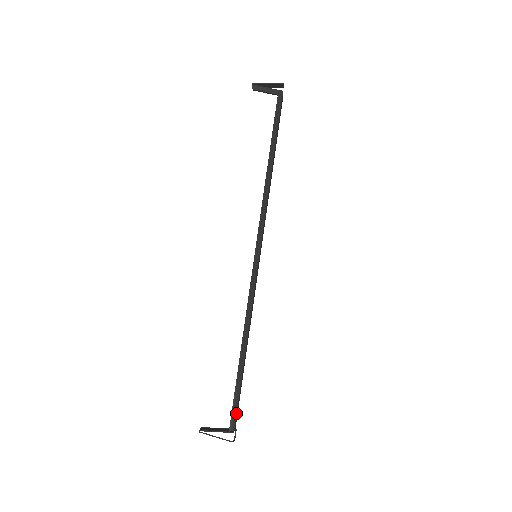
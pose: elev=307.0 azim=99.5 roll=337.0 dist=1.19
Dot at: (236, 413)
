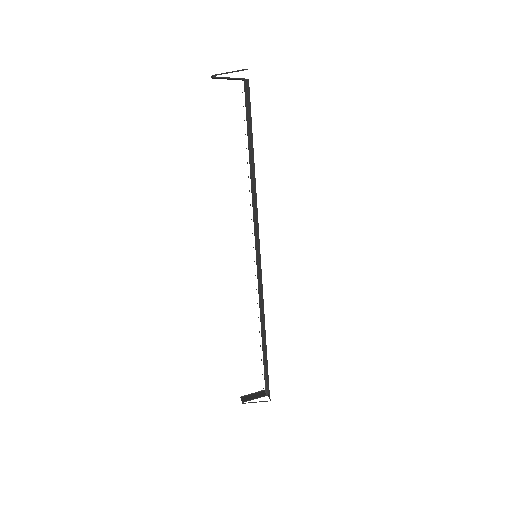
Dot at: (268, 382)
